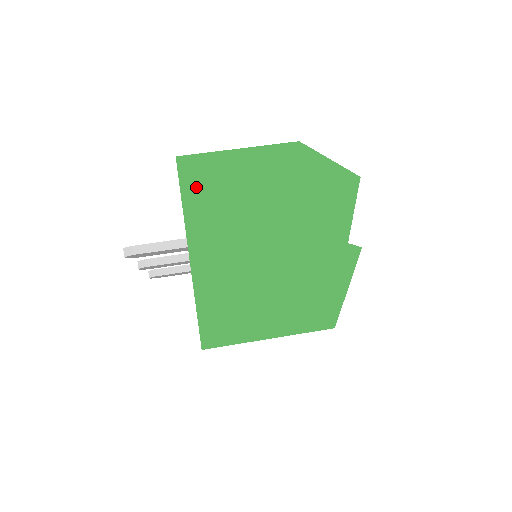
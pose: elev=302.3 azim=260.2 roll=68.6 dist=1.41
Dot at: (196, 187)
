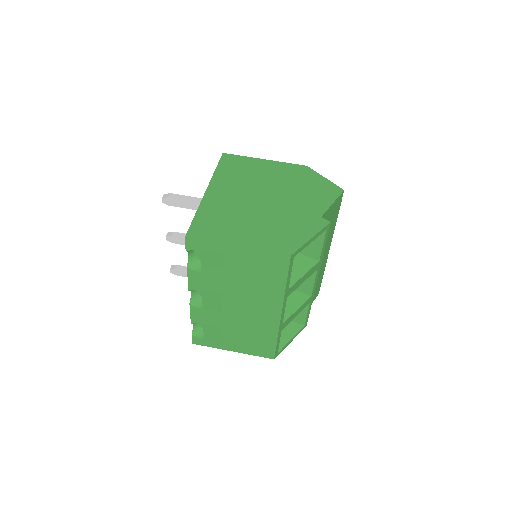
Dot at: (228, 167)
